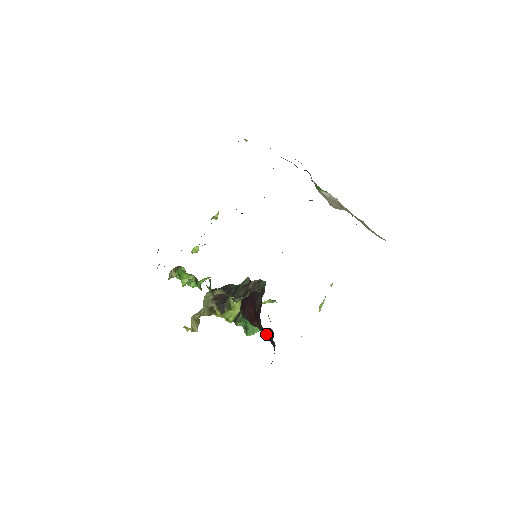
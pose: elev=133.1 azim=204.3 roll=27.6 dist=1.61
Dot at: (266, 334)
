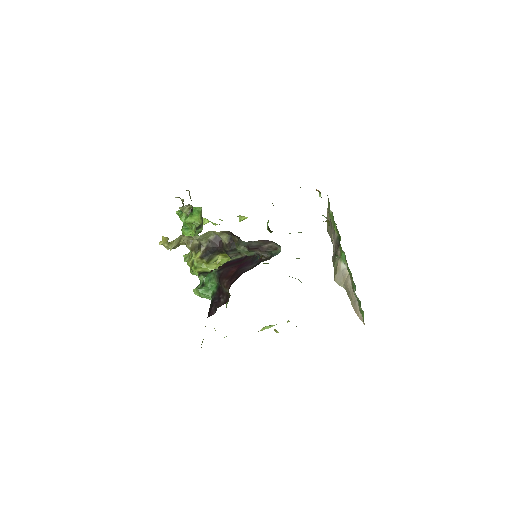
Dot at: (217, 300)
